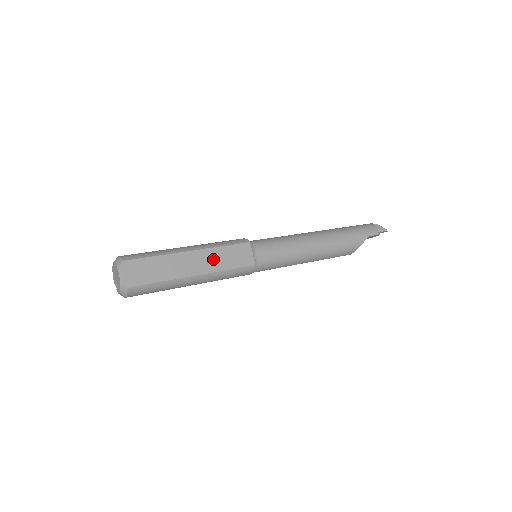
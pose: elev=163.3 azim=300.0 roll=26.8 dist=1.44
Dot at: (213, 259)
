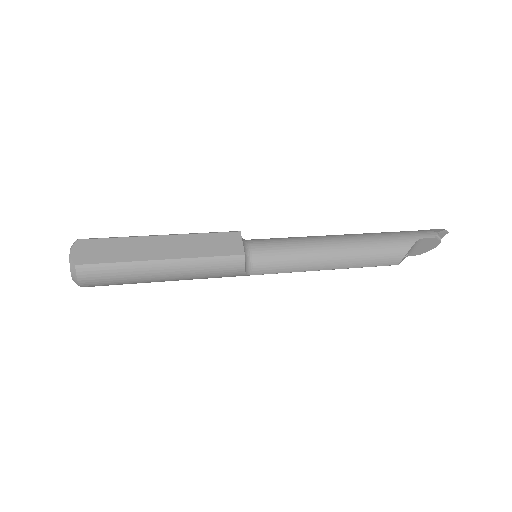
Dot at: (189, 245)
